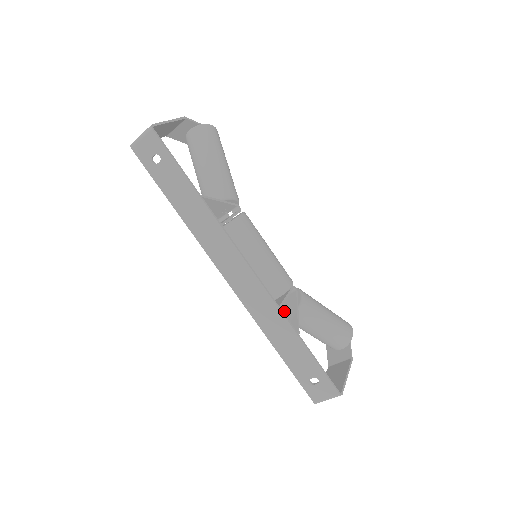
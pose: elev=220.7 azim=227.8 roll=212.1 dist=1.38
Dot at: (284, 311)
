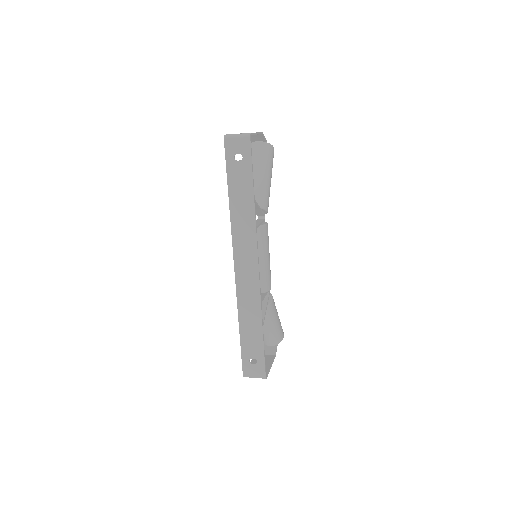
Dot at: occluded
